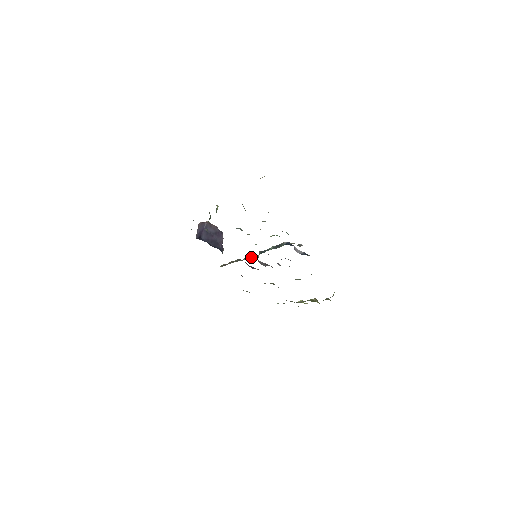
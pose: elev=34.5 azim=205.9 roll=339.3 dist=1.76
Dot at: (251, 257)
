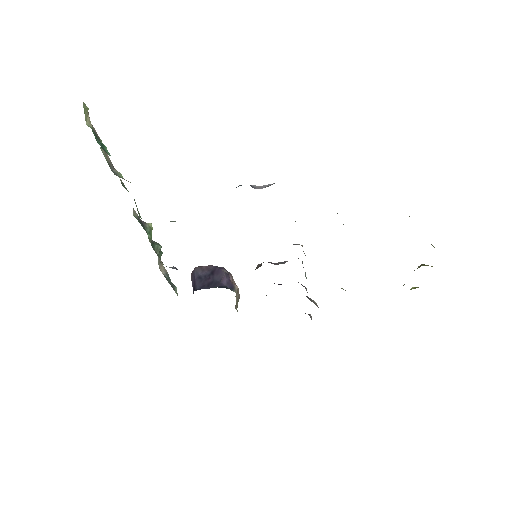
Dot at: occluded
